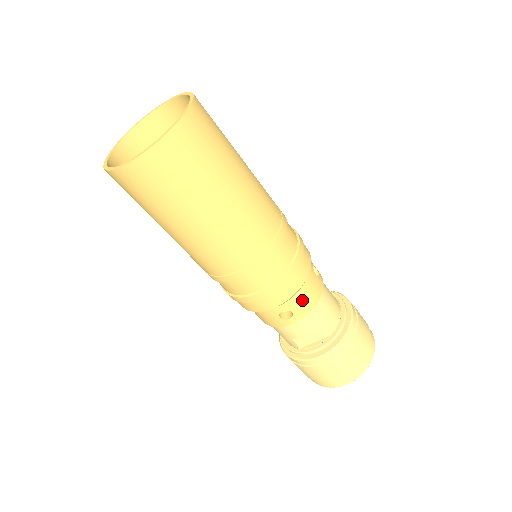
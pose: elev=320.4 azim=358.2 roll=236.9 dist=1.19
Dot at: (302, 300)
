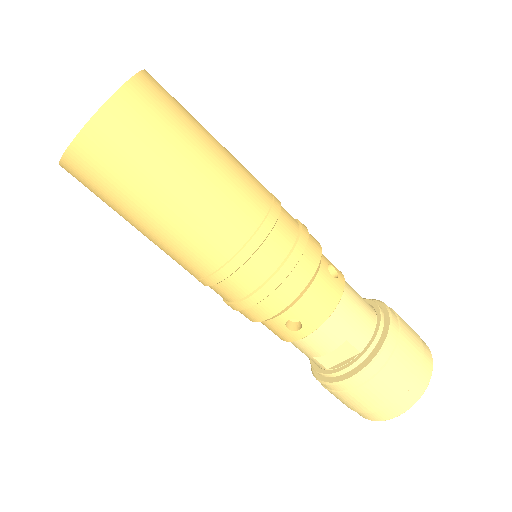
Dot at: (311, 306)
